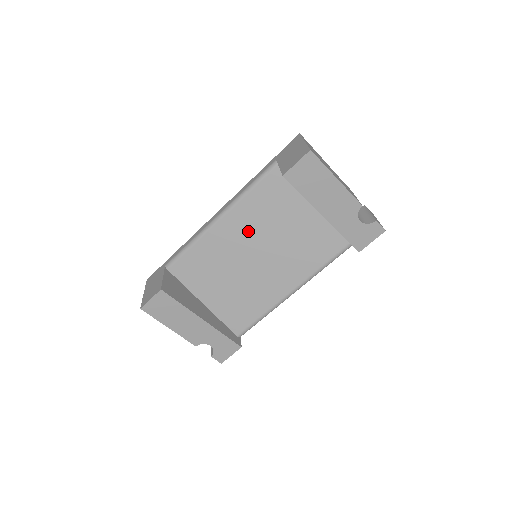
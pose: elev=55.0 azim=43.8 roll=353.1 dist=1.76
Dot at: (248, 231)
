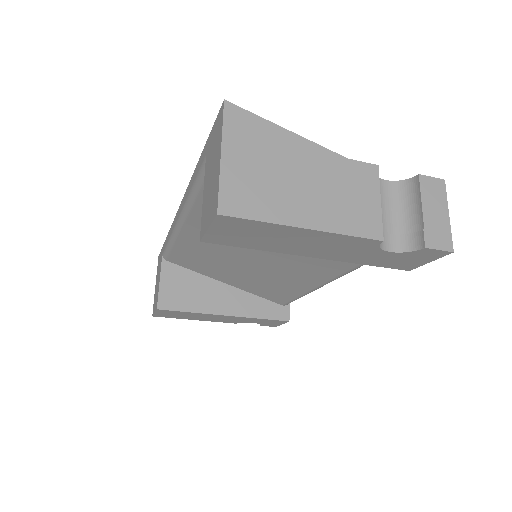
Dot at: occluded
